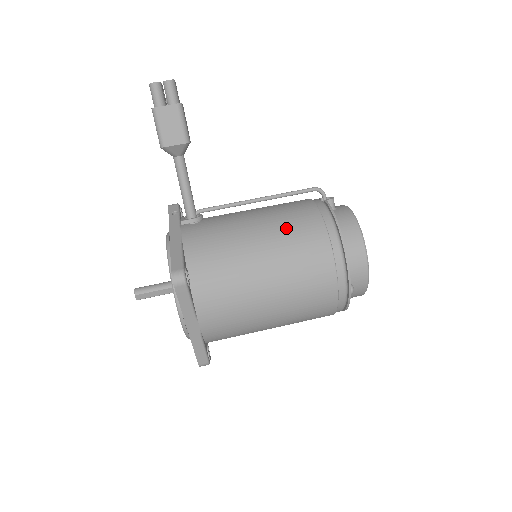
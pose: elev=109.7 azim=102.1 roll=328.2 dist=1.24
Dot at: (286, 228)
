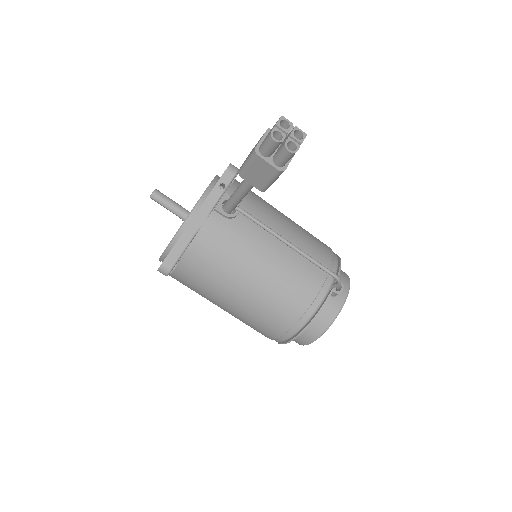
Dot at: (275, 294)
